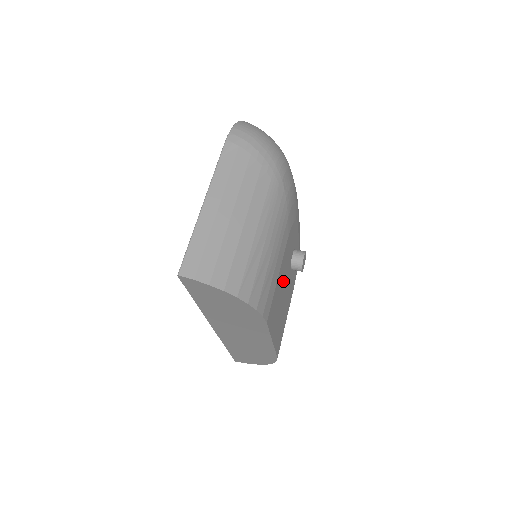
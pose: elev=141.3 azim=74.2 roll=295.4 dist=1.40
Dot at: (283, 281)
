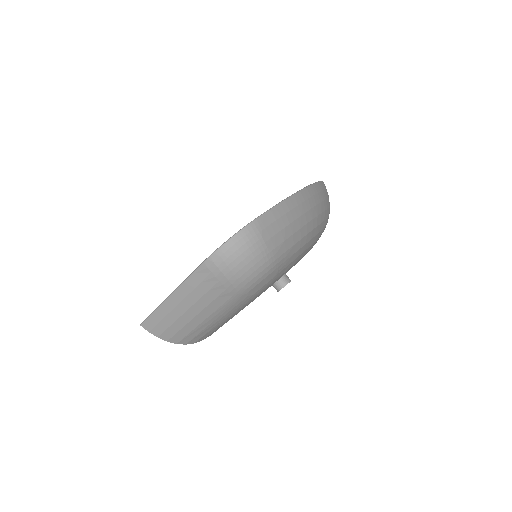
Dot at: occluded
